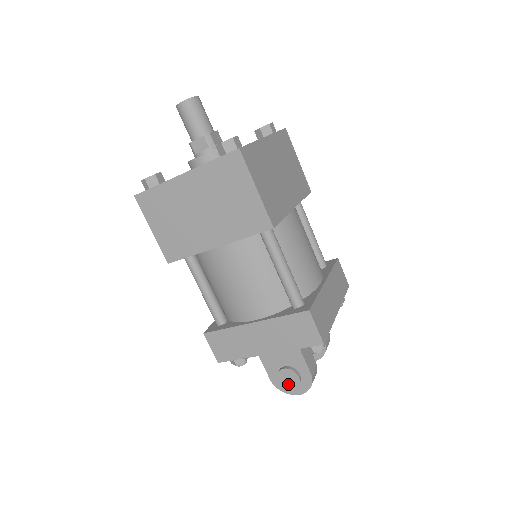
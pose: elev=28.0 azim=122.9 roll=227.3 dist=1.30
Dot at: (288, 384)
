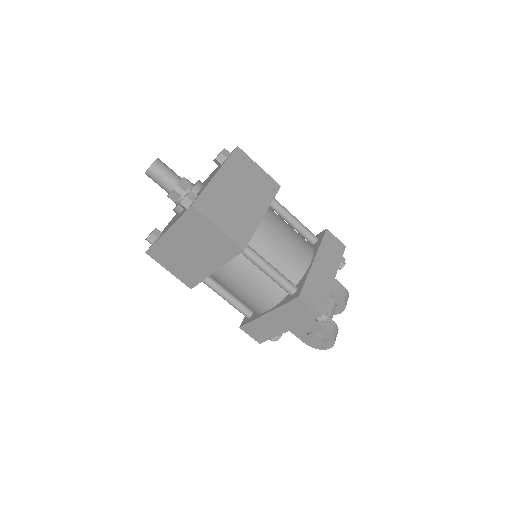
Dot at: (317, 344)
